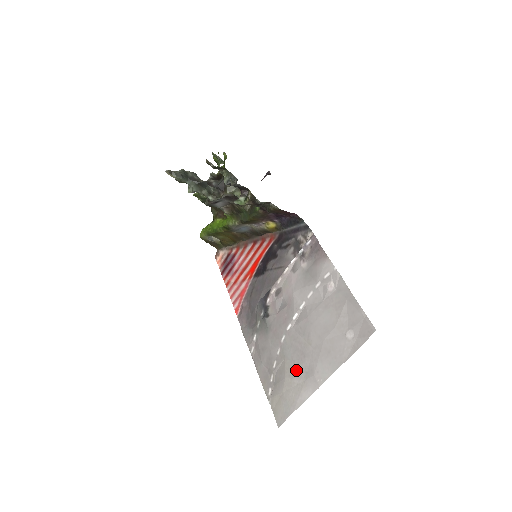
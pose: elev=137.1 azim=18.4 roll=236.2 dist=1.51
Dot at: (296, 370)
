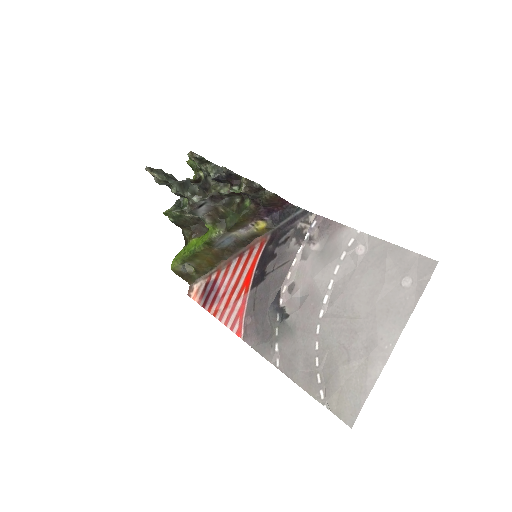
Dot at: (350, 352)
